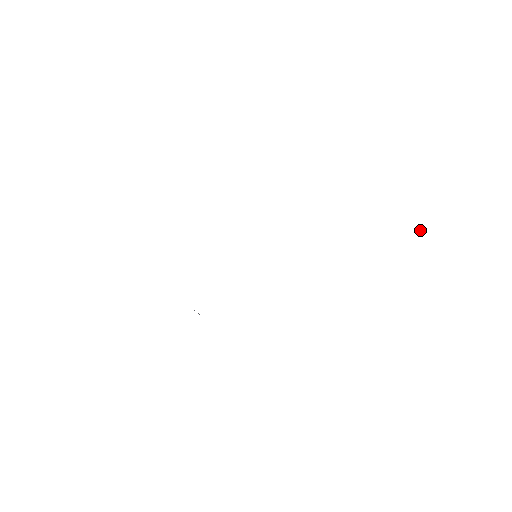
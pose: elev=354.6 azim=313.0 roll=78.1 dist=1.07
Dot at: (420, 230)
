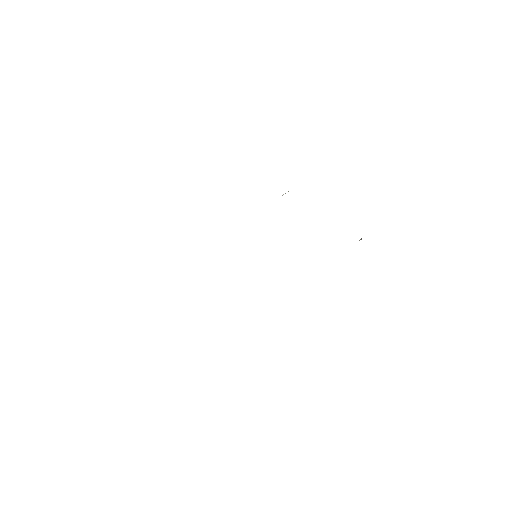
Dot at: (361, 239)
